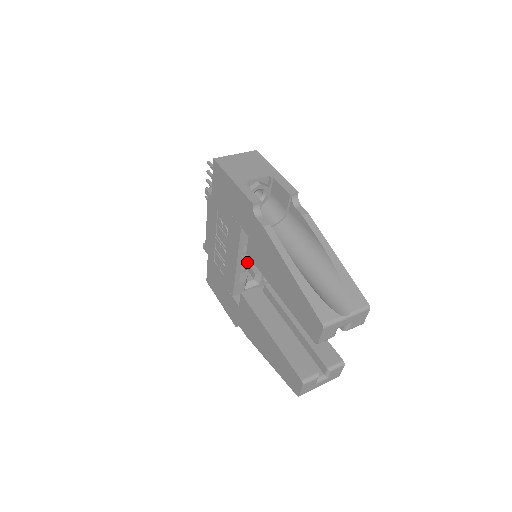
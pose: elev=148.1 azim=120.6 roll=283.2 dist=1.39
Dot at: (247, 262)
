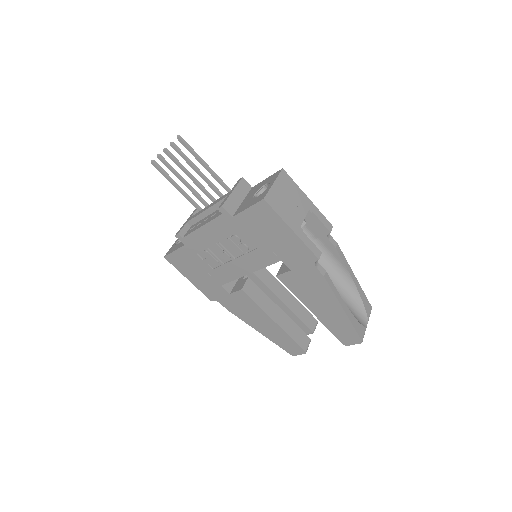
Dot at: occluded
